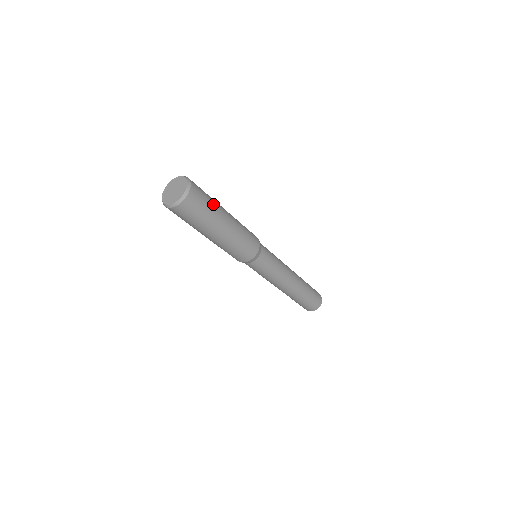
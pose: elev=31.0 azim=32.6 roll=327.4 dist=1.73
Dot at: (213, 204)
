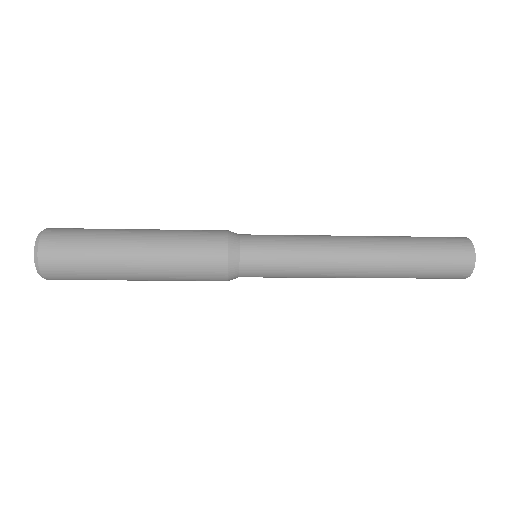
Dot at: (94, 243)
